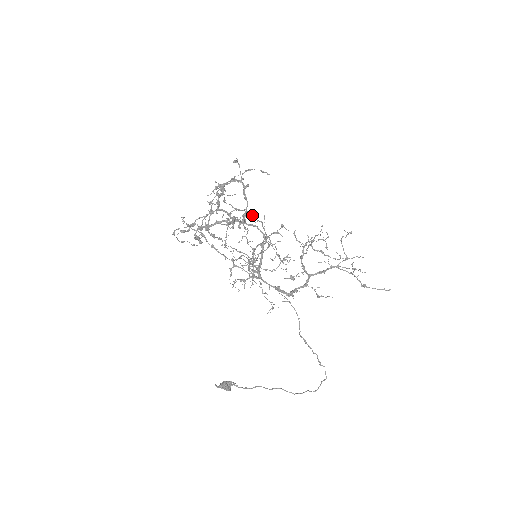
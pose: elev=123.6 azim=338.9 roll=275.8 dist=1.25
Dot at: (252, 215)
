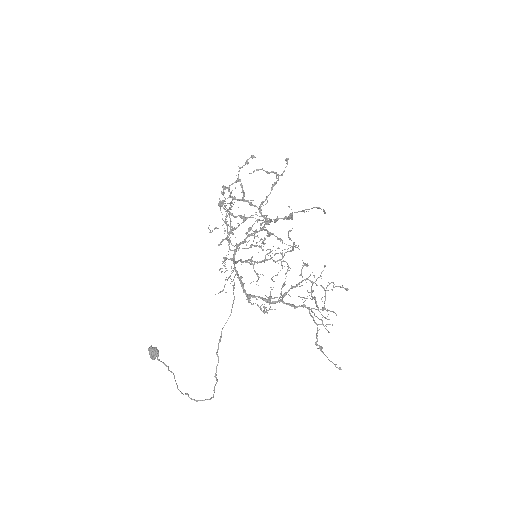
Dot at: (293, 244)
